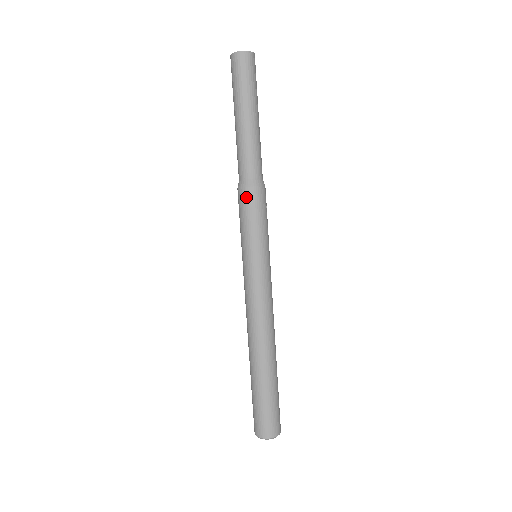
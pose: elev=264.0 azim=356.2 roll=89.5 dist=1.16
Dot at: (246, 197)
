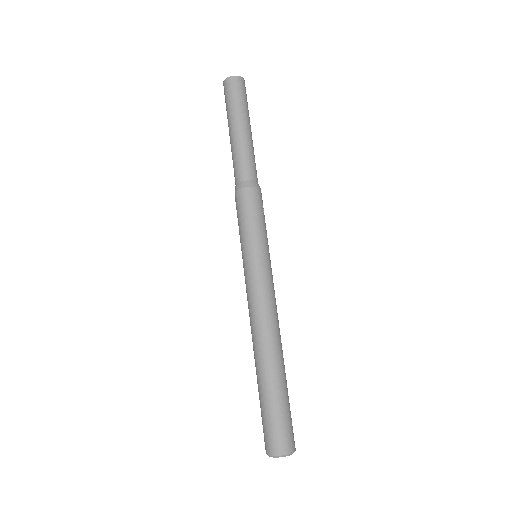
Dot at: (239, 198)
